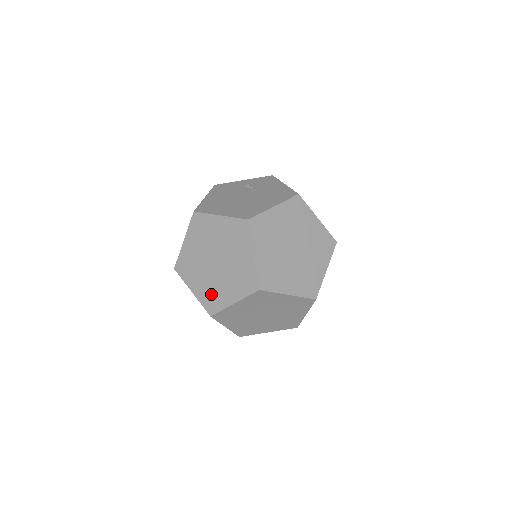
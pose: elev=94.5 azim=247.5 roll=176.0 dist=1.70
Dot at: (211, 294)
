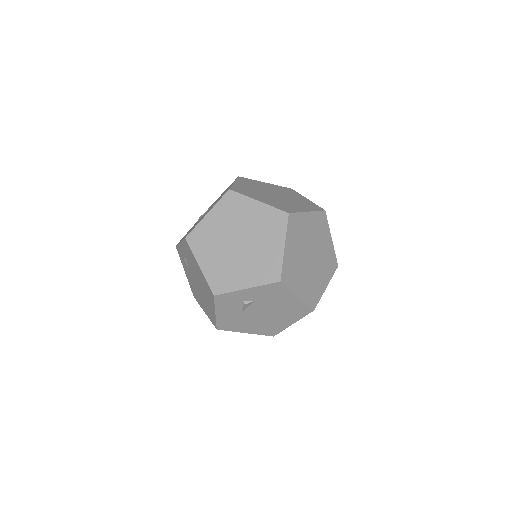
Dot at: (262, 267)
